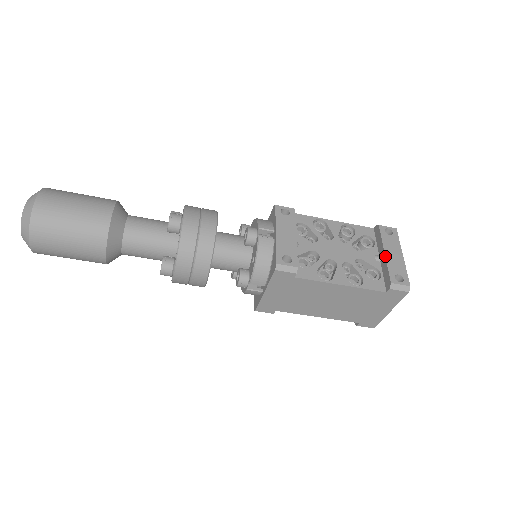
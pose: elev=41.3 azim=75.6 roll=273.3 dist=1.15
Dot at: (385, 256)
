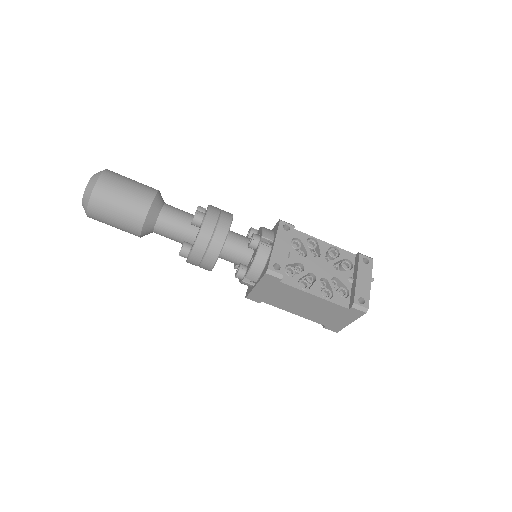
Dot at: (356, 280)
